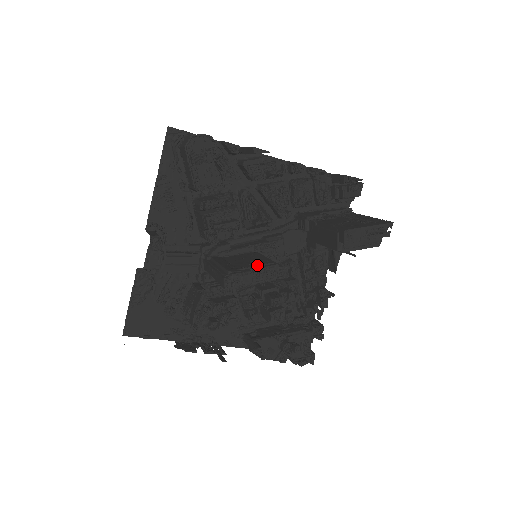
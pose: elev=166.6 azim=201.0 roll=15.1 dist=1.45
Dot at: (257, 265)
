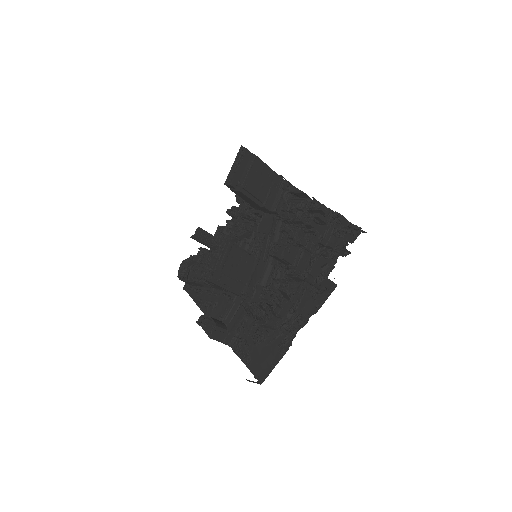
Dot at: (216, 253)
